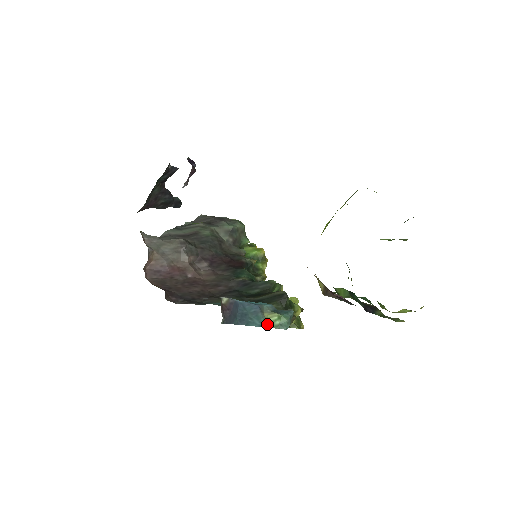
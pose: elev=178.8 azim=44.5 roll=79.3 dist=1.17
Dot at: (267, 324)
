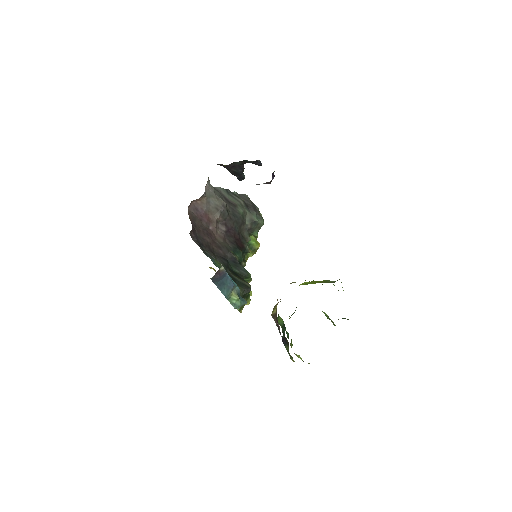
Dot at: (229, 298)
